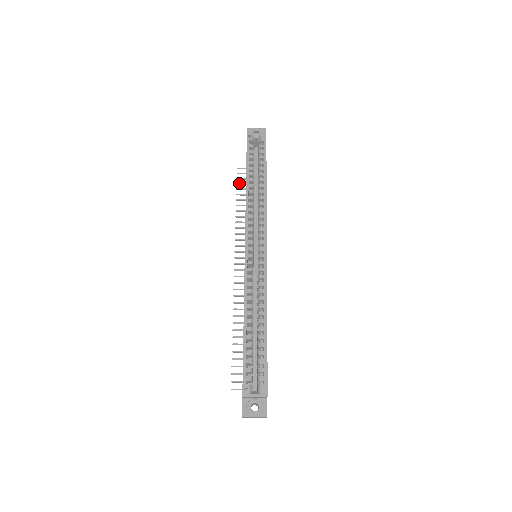
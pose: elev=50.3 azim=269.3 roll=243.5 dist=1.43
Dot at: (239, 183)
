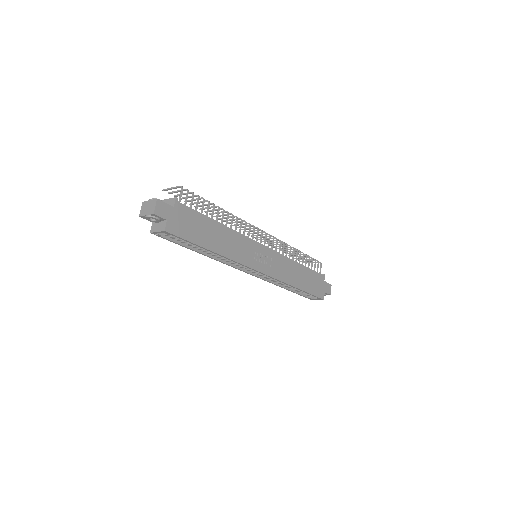
Dot at: occluded
